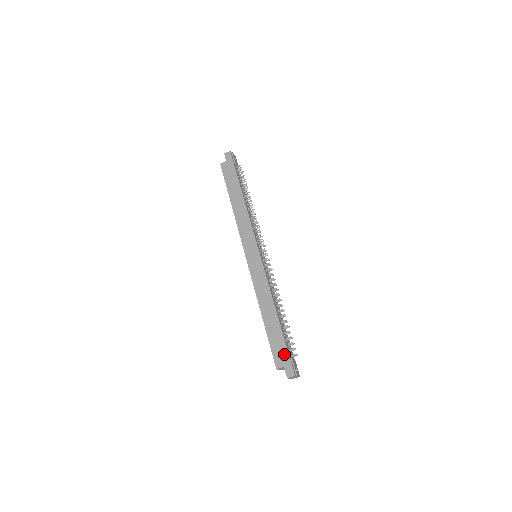
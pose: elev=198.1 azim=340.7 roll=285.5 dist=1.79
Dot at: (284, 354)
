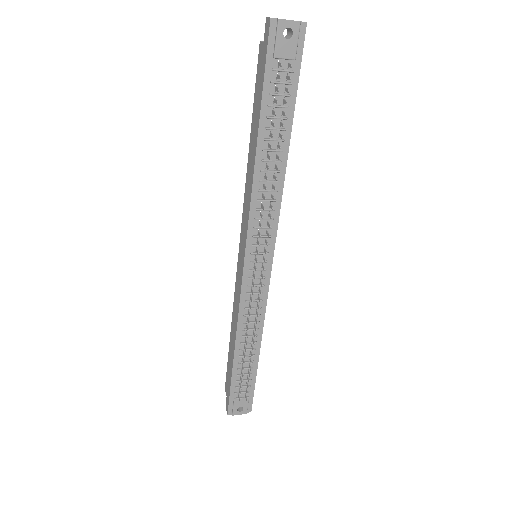
Dot at: (228, 389)
